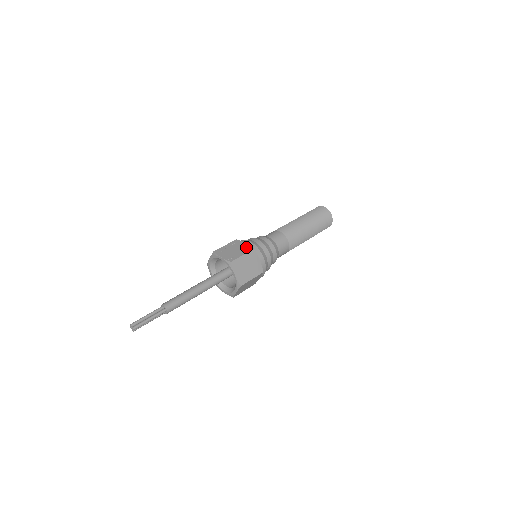
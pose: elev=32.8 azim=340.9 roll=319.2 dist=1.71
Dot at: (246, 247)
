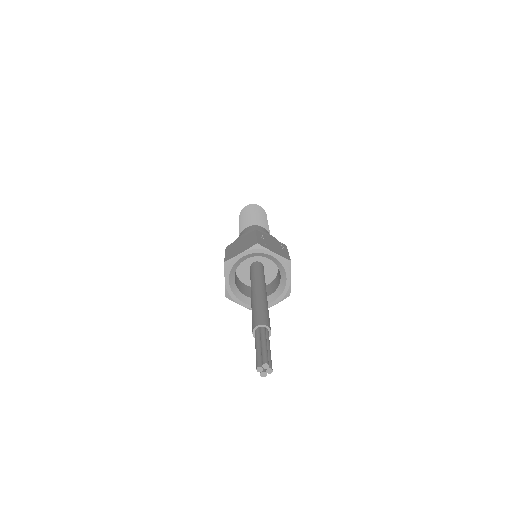
Dot at: (278, 242)
